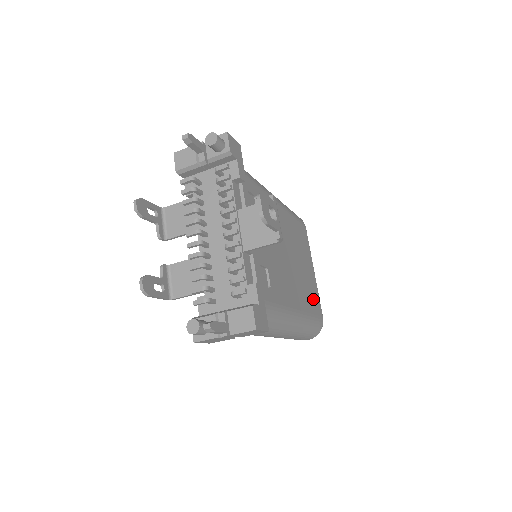
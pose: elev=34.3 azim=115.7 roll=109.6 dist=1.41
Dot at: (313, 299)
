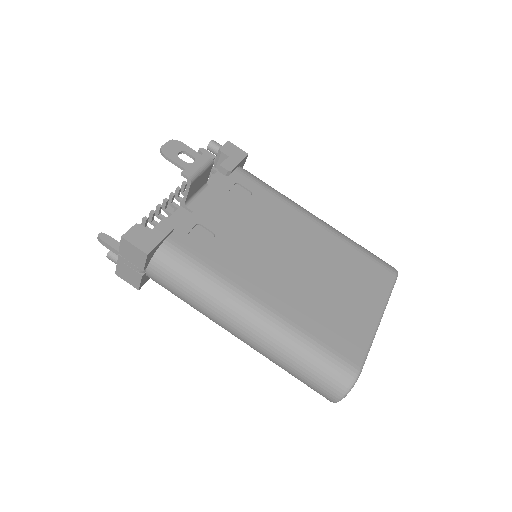
Dot at: (338, 331)
